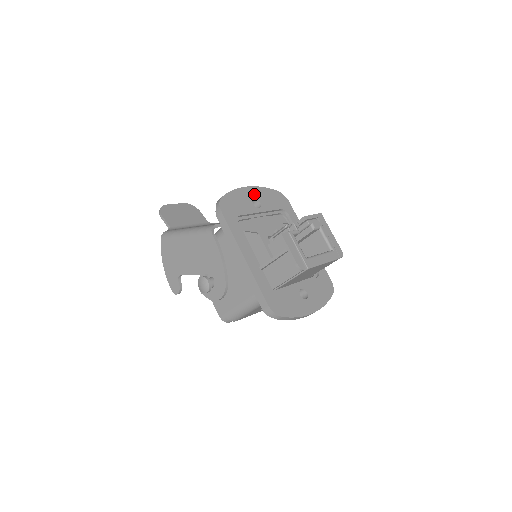
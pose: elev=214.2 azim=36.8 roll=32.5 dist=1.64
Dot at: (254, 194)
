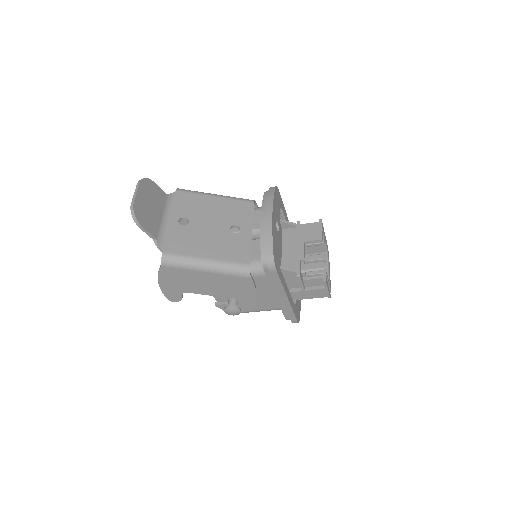
Dot at: (275, 216)
